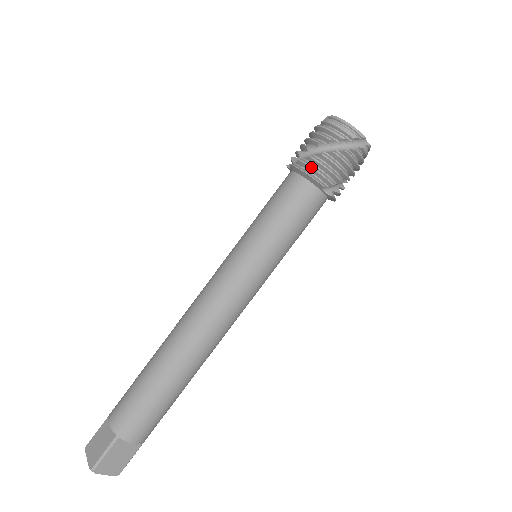
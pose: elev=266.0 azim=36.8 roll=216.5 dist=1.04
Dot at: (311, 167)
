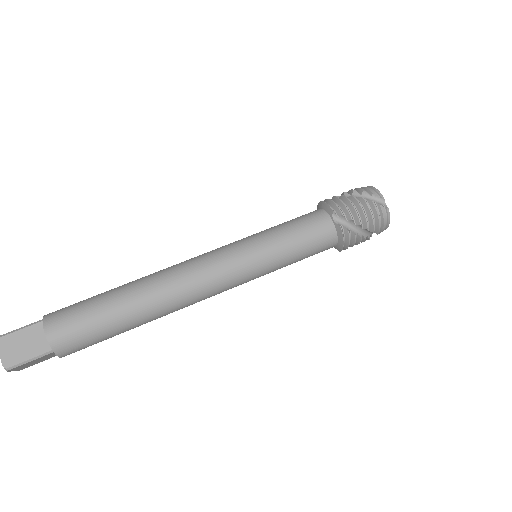
Dot at: (330, 199)
